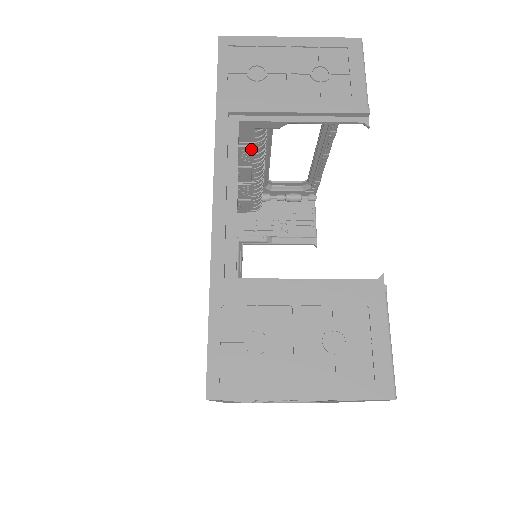
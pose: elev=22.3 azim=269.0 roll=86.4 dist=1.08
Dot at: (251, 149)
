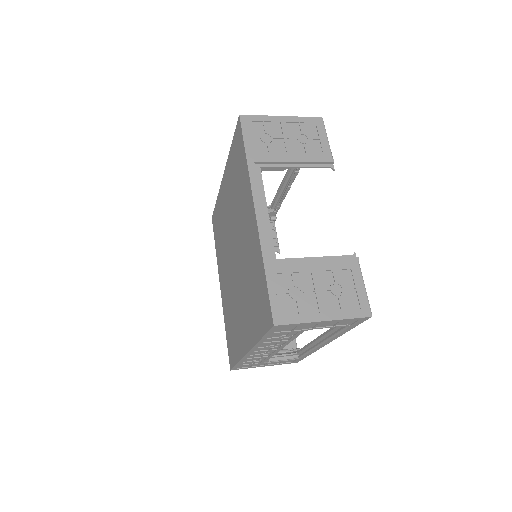
Dot at: occluded
